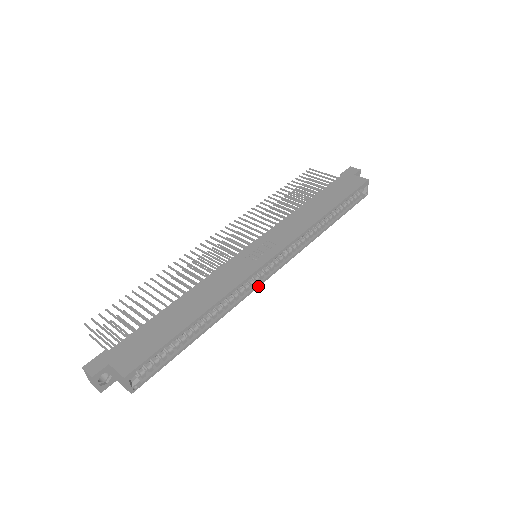
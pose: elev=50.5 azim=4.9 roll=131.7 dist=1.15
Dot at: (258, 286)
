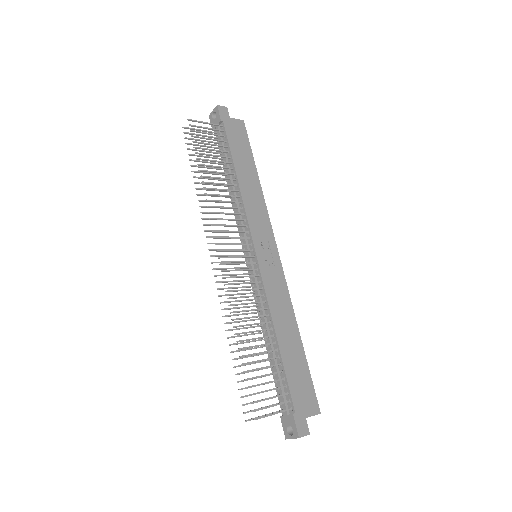
Dot at: occluded
